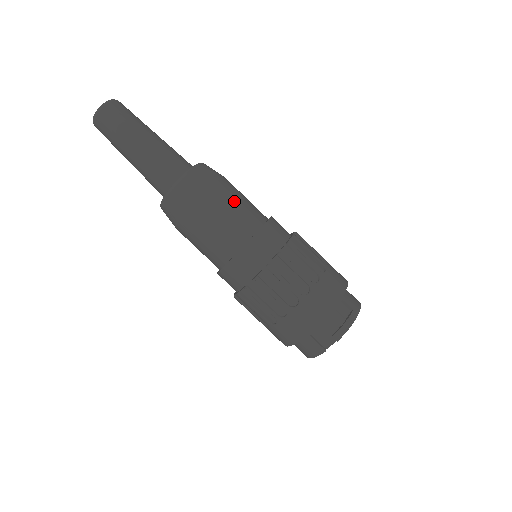
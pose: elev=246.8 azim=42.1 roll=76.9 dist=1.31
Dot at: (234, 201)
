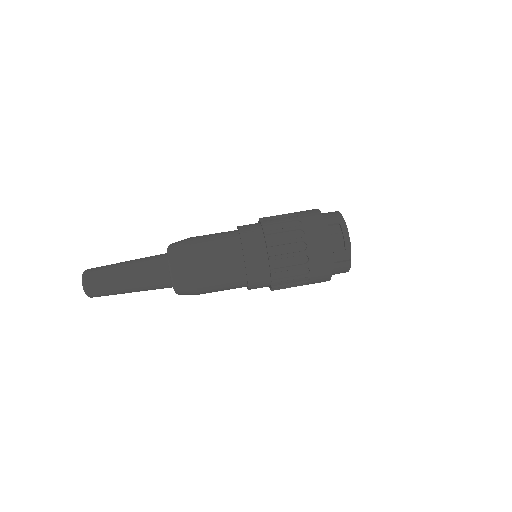
Dot at: (211, 247)
